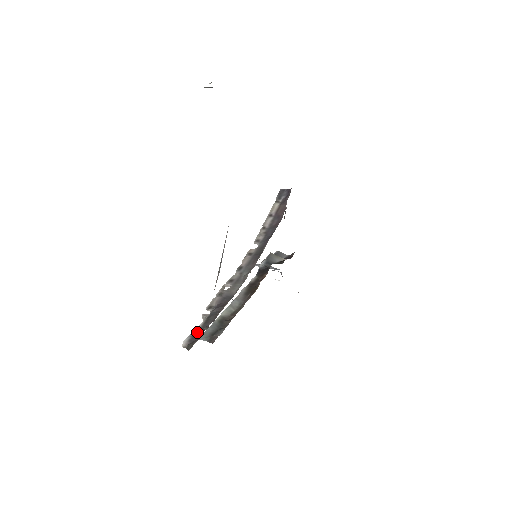
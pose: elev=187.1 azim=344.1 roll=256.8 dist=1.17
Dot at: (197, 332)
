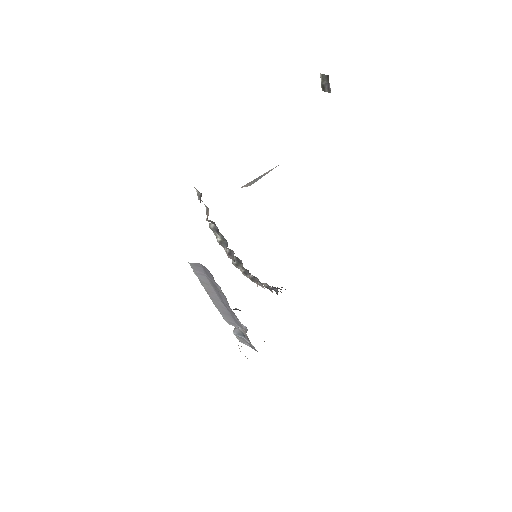
Dot at: occluded
